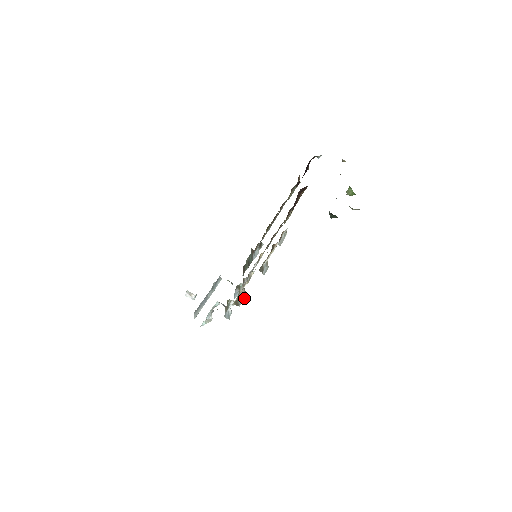
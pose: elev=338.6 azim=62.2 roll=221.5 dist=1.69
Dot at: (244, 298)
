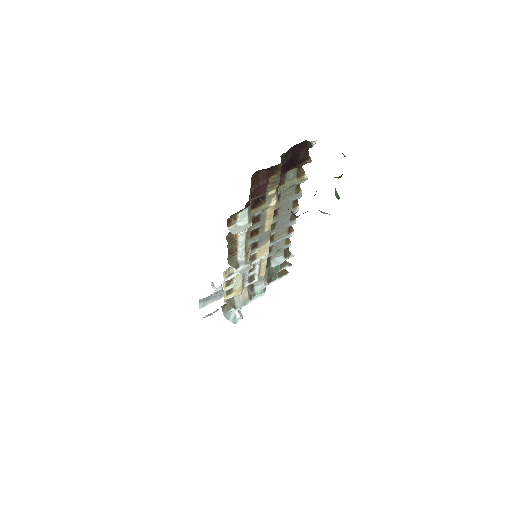
Dot at: (247, 304)
